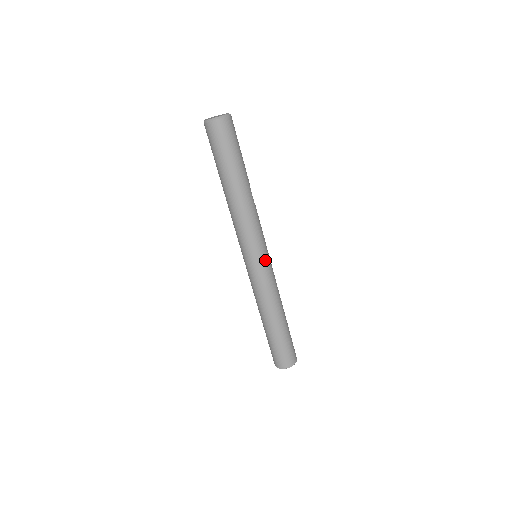
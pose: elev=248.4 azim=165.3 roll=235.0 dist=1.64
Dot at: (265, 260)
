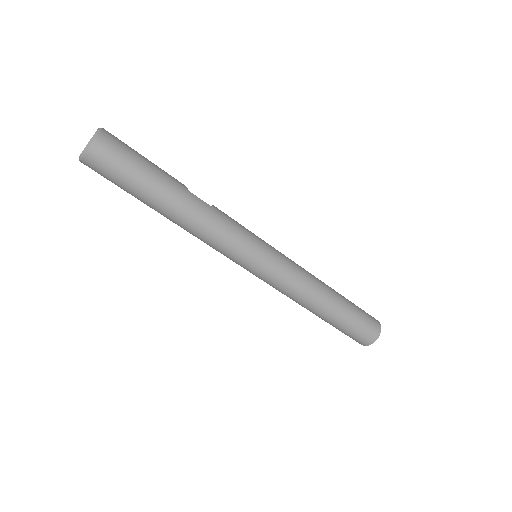
Dot at: (268, 256)
